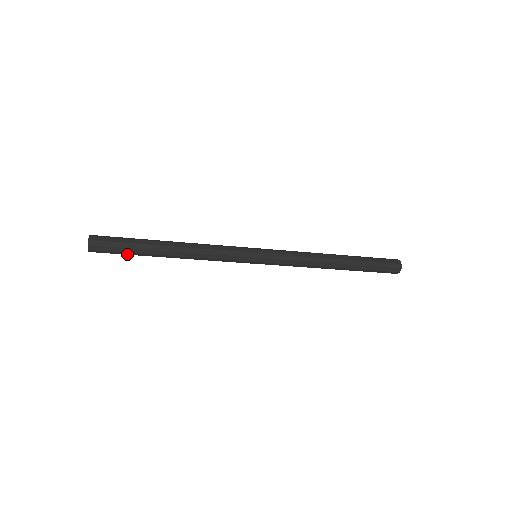
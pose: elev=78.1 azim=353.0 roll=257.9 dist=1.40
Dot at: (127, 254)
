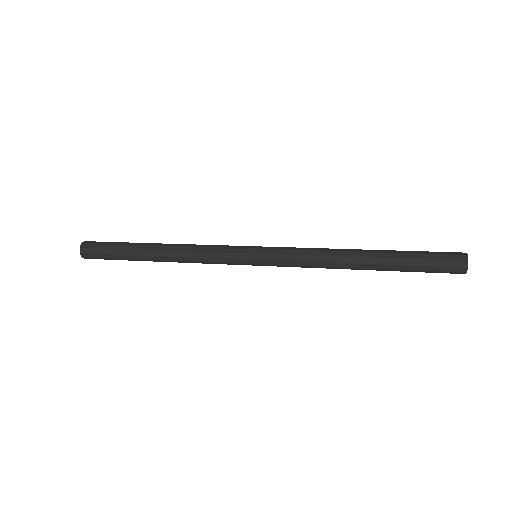
Dot at: (116, 258)
